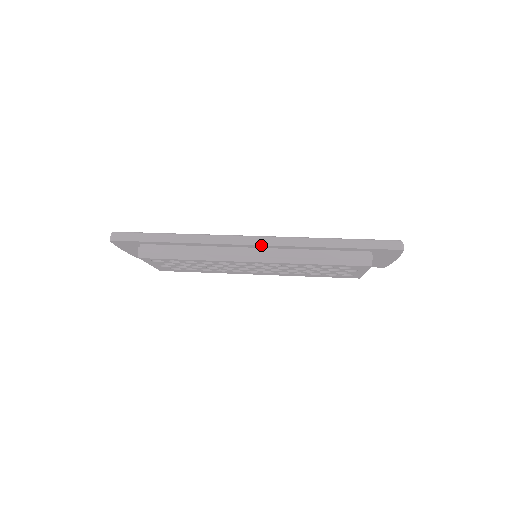
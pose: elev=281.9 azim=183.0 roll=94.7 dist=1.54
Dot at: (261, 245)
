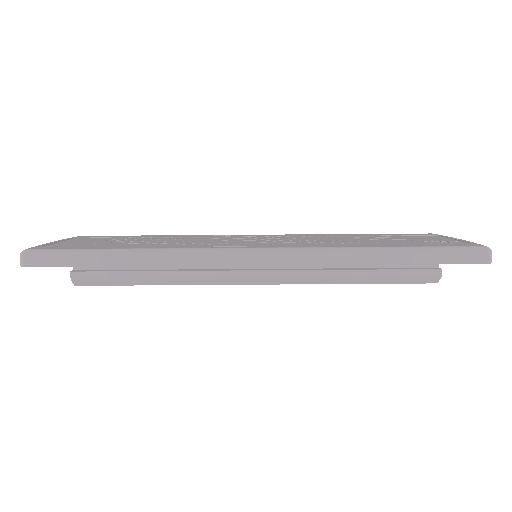
Dot at: (270, 264)
